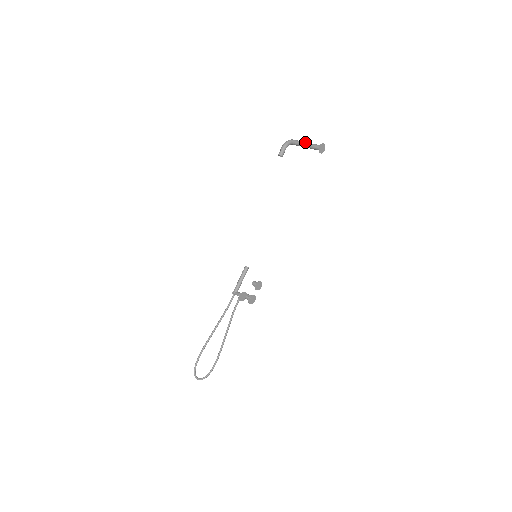
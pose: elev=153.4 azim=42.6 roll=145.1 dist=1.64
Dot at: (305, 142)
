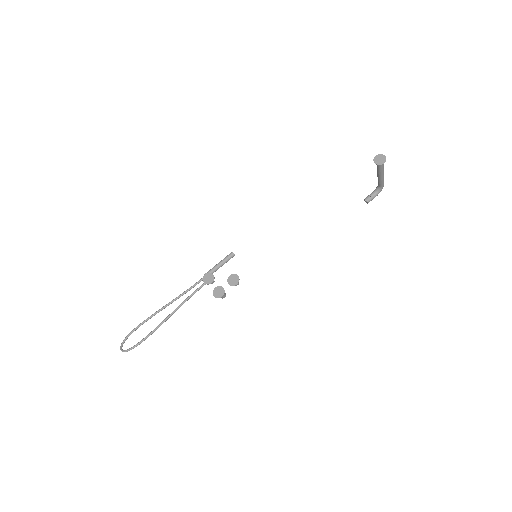
Dot at: occluded
